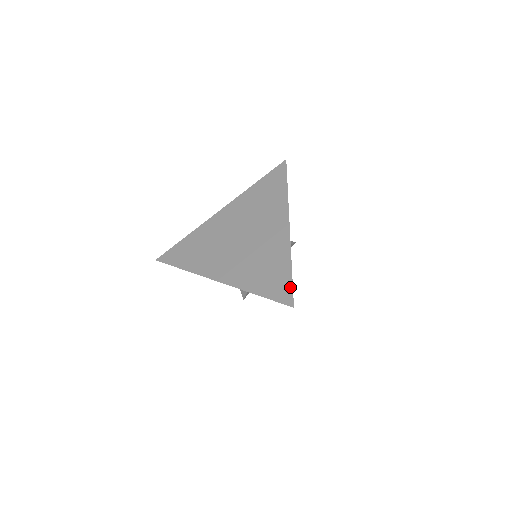
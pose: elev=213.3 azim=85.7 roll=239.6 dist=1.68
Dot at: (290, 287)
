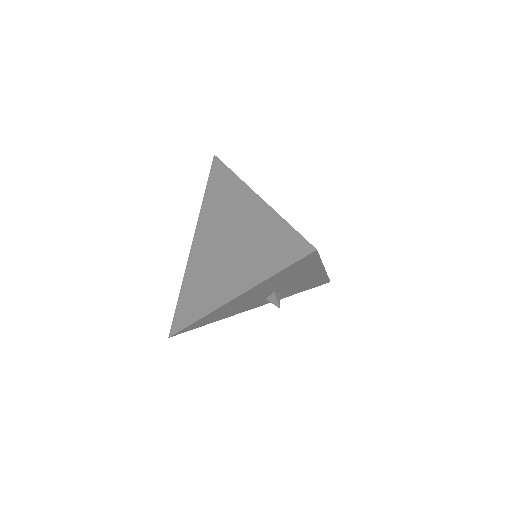
Dot at: (298, 237)
